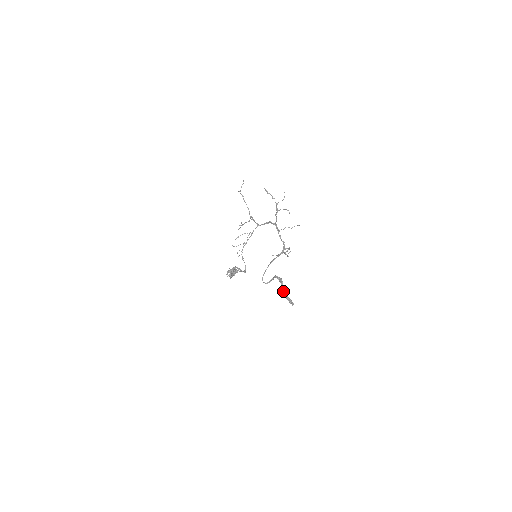
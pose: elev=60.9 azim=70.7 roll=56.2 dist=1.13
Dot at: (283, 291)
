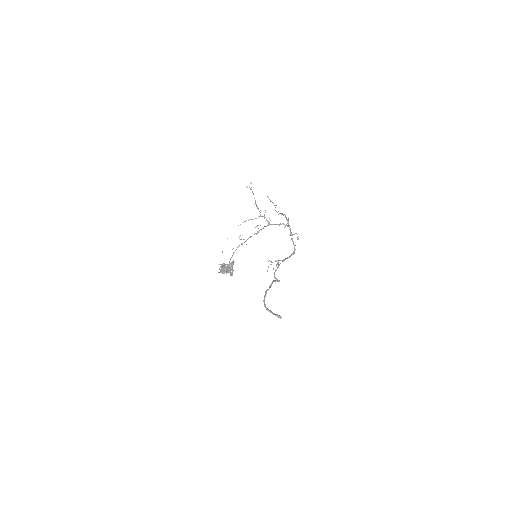
Dot at: (265, 304)
